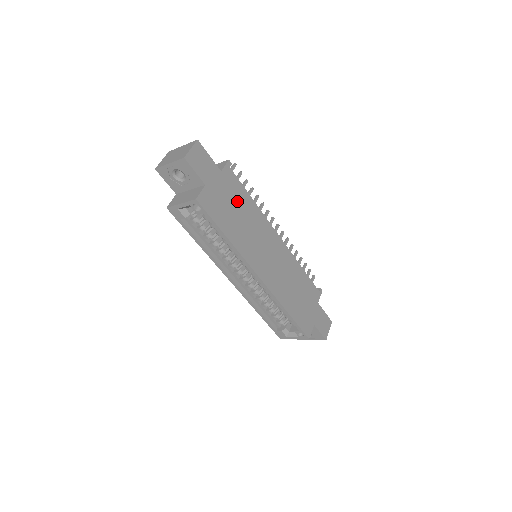
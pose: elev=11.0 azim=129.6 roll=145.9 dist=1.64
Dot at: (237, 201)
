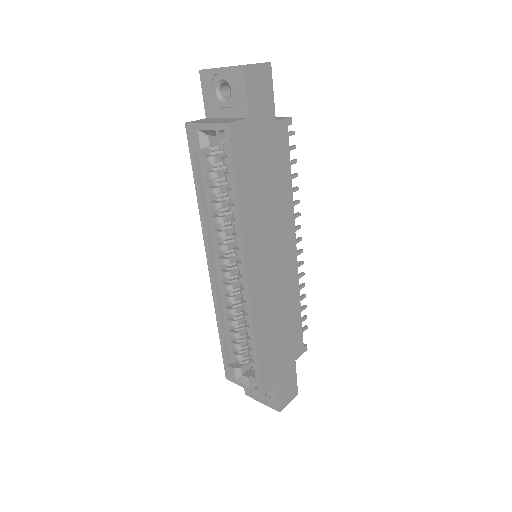
Dot at: (274, 169)
